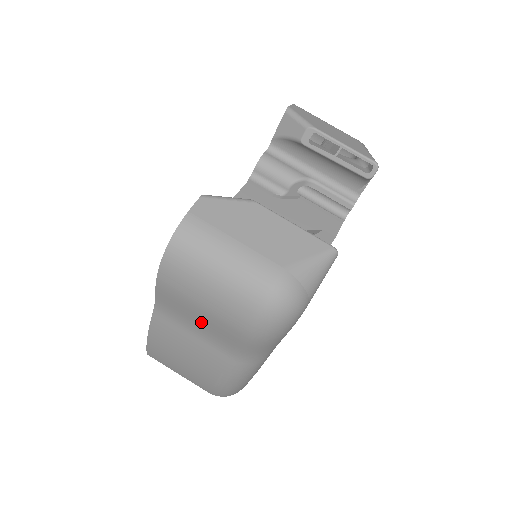
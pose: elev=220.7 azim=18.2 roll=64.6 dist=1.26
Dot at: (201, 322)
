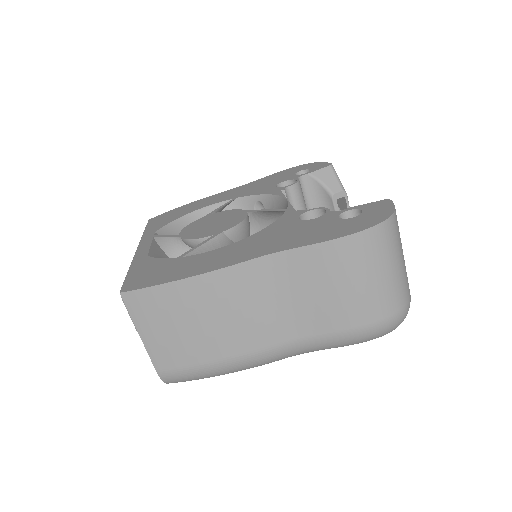
Dot at: (313, 298)
